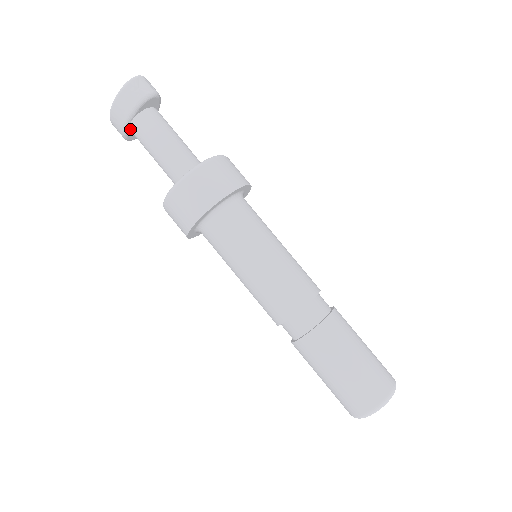
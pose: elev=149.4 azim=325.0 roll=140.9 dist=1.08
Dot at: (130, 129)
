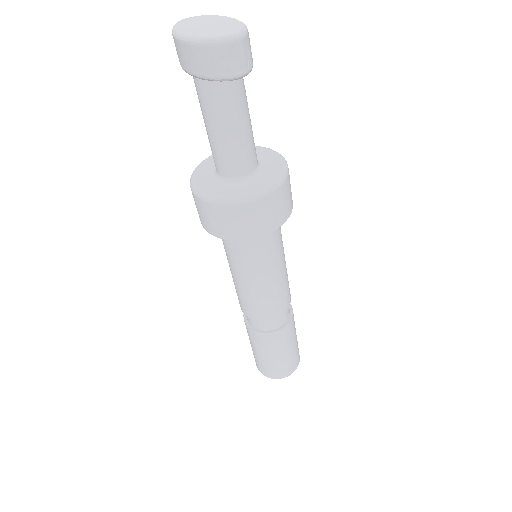
Dot at: occluded
